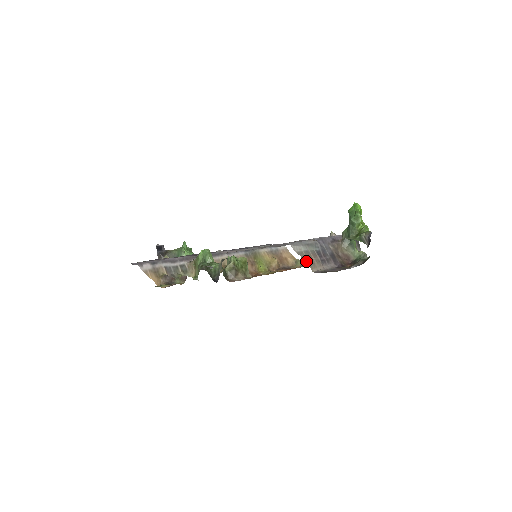
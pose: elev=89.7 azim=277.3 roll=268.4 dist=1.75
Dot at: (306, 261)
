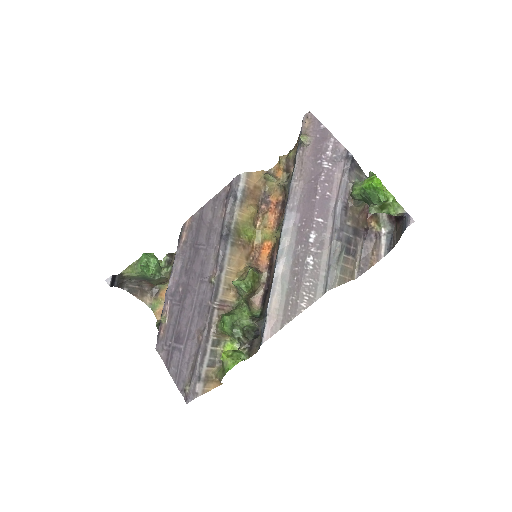
Dot at: (347, 281)
